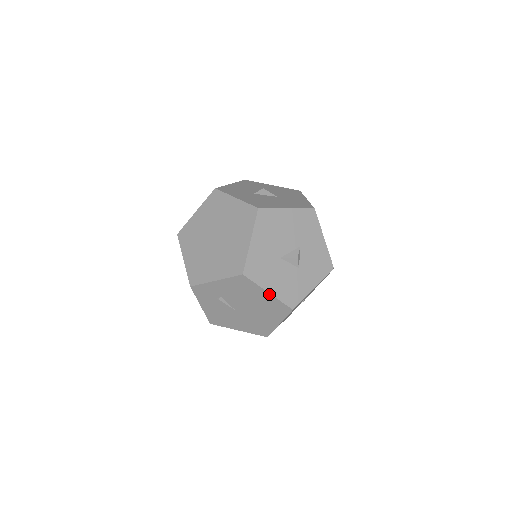
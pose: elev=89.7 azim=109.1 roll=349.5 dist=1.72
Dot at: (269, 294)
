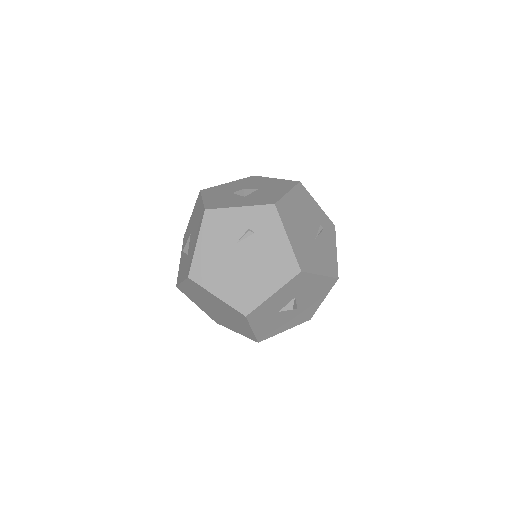
Dot at: occluded
